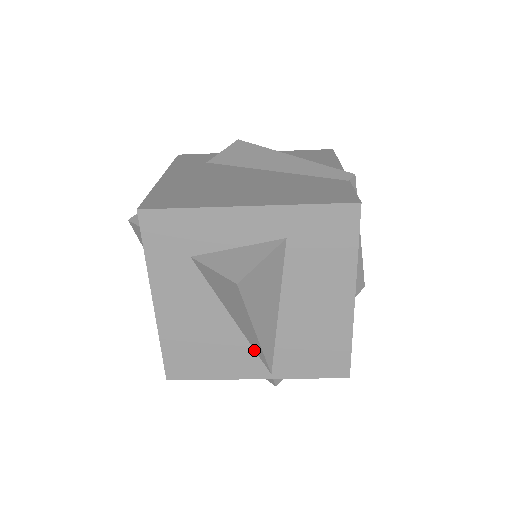
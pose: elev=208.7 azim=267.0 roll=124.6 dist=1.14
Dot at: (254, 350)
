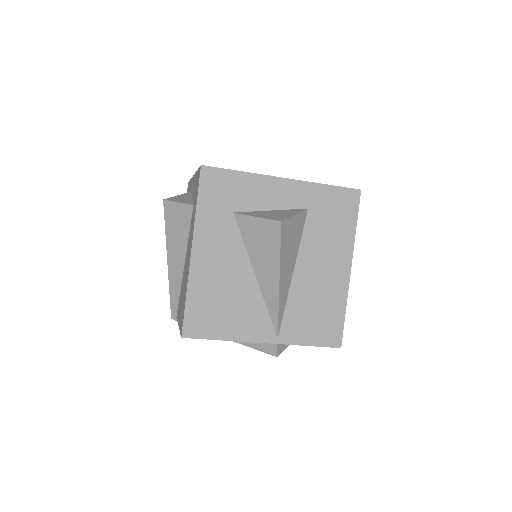
Dot at: (267, 311)
